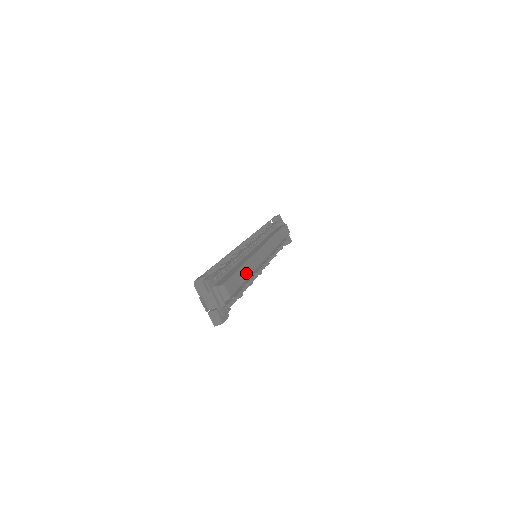
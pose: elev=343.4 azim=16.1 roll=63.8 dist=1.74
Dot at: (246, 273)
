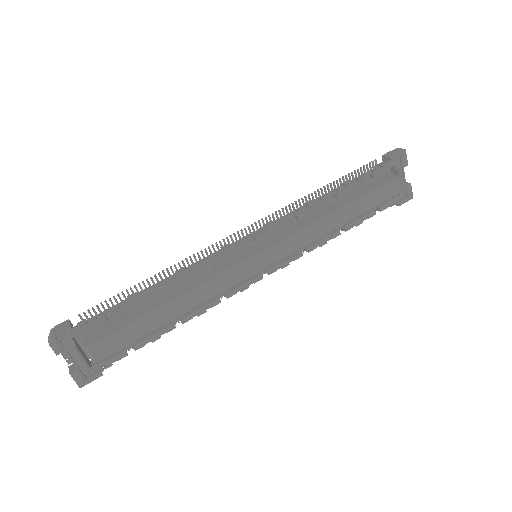
Dot at: (170, 314)
